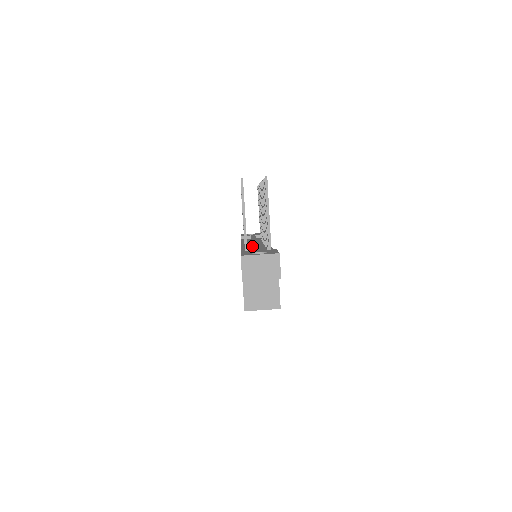
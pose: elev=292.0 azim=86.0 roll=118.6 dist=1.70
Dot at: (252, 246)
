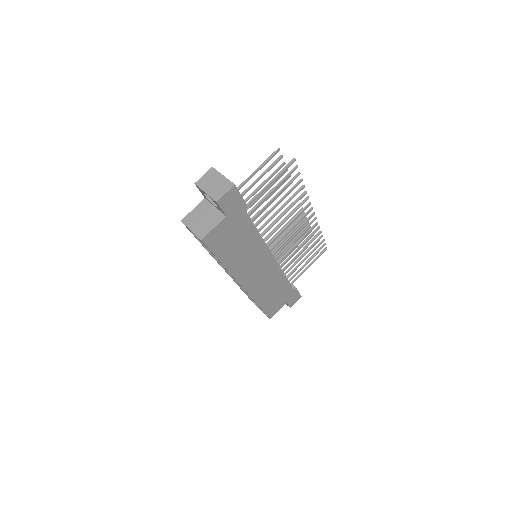
Dot at: occluded
